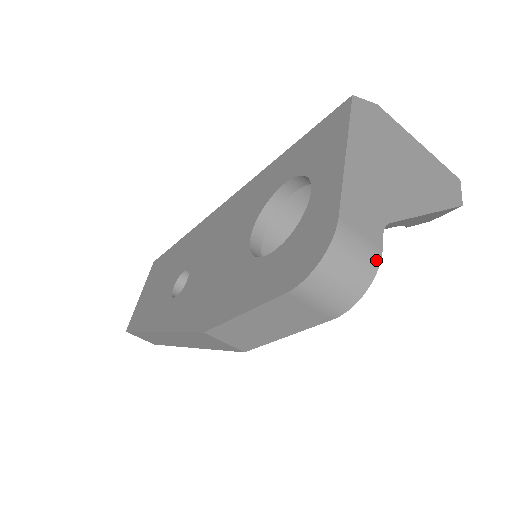
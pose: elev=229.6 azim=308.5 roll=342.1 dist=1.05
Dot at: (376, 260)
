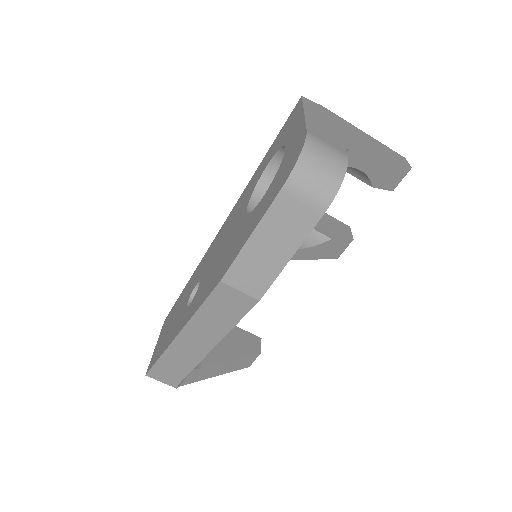
Dot at: (344, 159)
